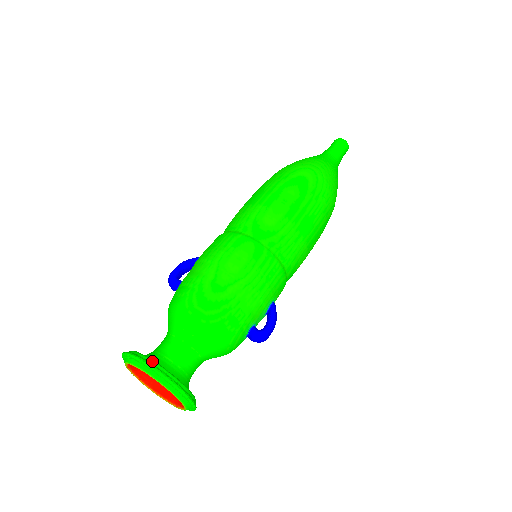
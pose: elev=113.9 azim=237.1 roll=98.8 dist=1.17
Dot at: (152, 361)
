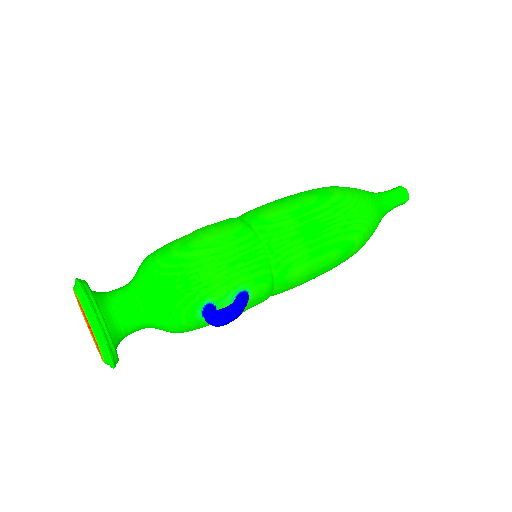
Dot at: (86, 284)
